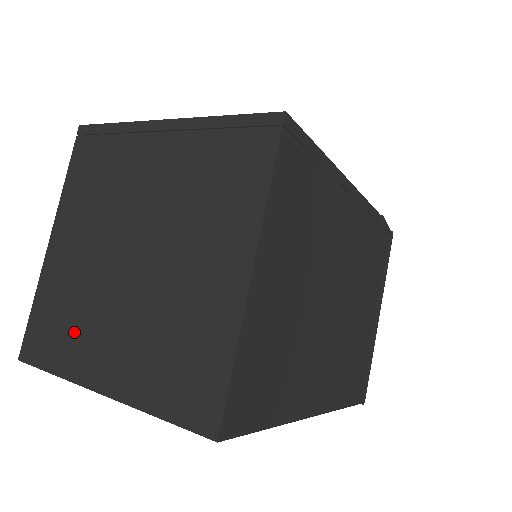
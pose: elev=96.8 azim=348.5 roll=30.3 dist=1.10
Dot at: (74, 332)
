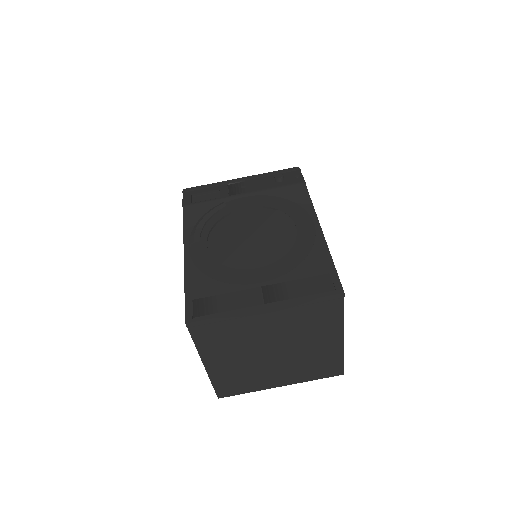
Dot at: (251, 381)
